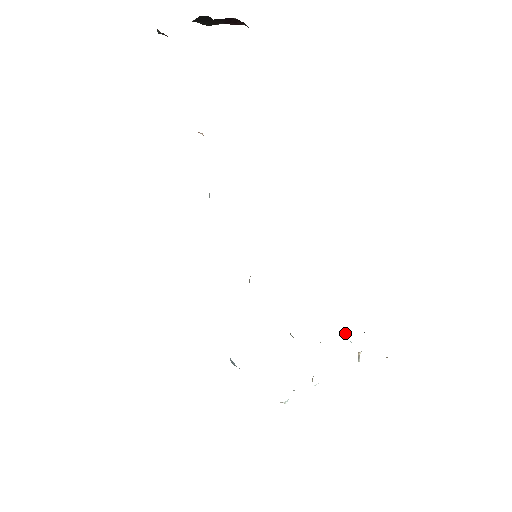
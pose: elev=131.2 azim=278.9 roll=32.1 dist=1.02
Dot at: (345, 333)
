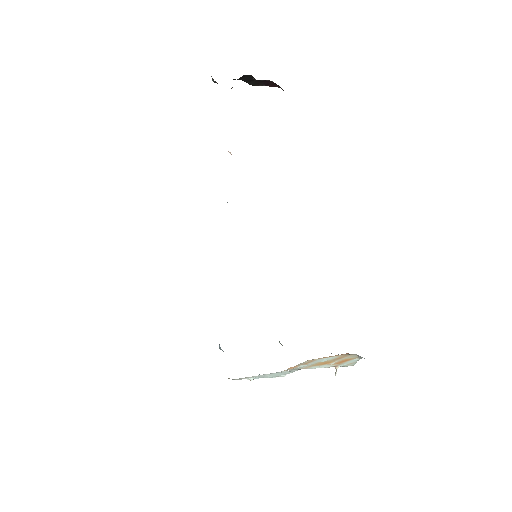
Dot at: occluded
